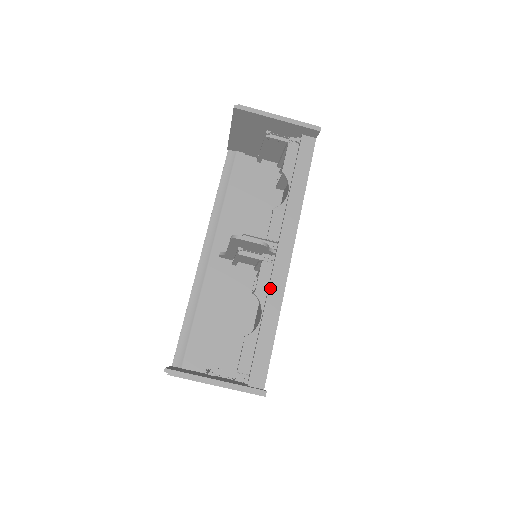
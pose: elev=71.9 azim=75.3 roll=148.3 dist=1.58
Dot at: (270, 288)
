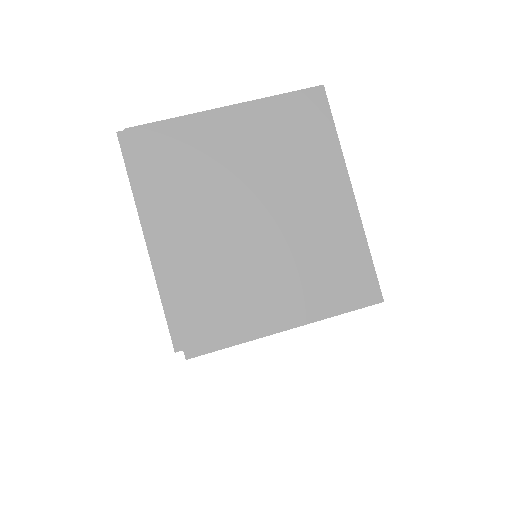
Dot at: occluded
